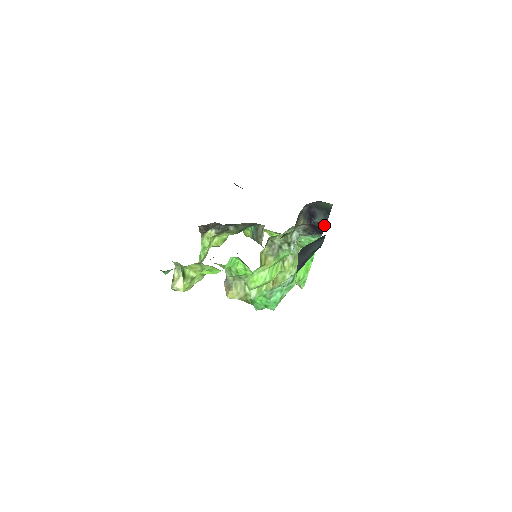
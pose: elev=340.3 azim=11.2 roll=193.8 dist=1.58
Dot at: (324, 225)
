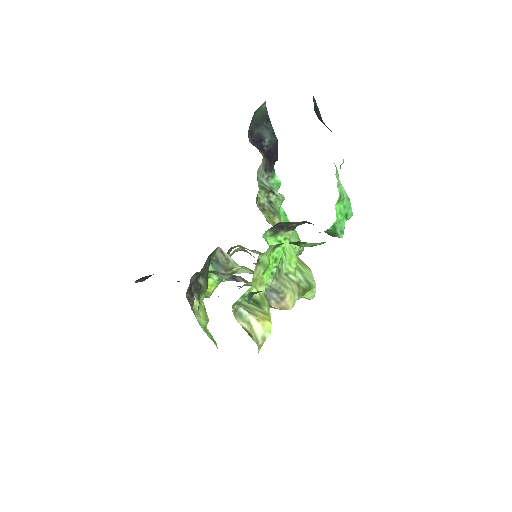
Dot at: (275, 138)
